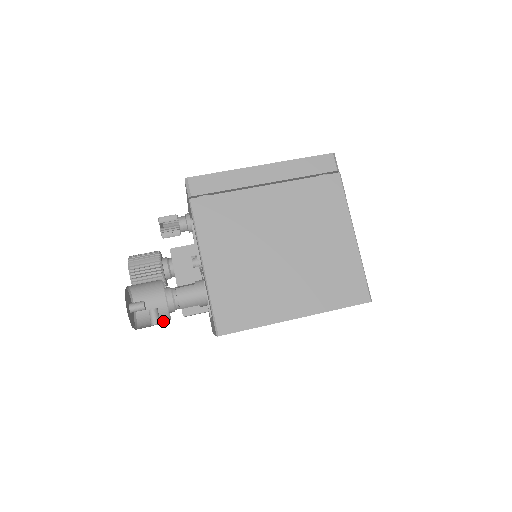
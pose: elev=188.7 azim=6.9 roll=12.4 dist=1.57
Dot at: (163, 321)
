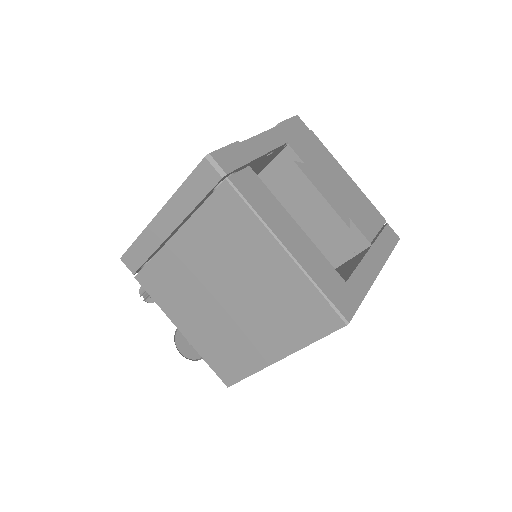
Dot at: occluded
